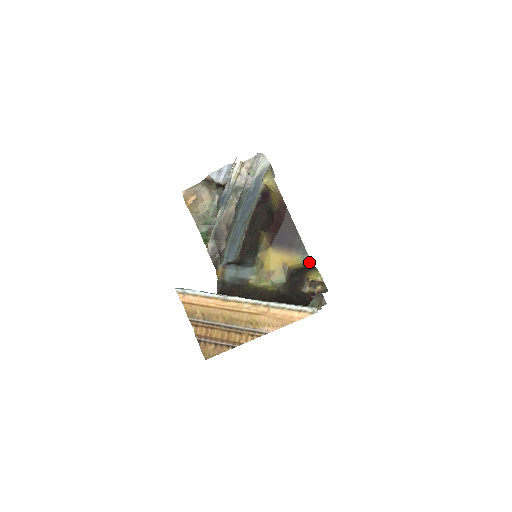
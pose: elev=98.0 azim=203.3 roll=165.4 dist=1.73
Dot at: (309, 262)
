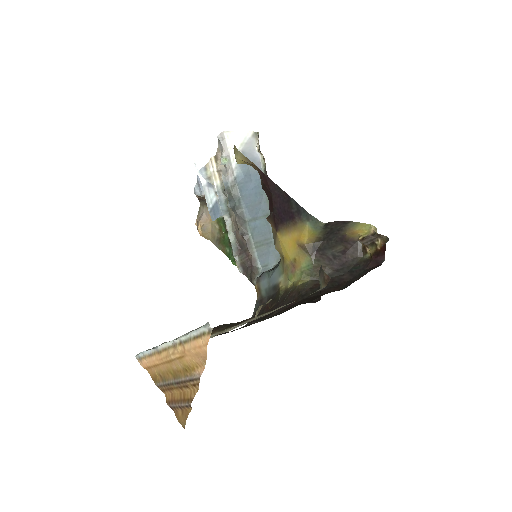
Dot at: (320, 224)
